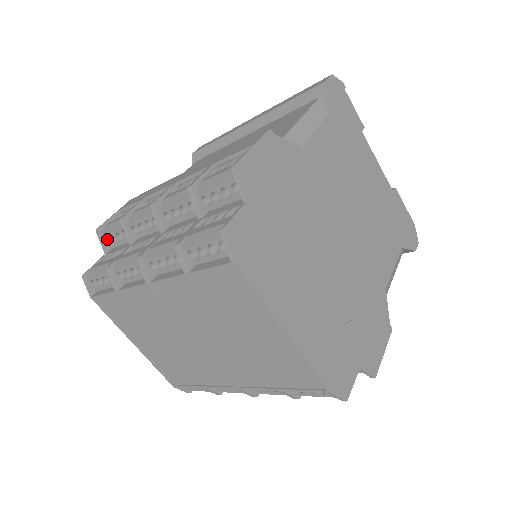
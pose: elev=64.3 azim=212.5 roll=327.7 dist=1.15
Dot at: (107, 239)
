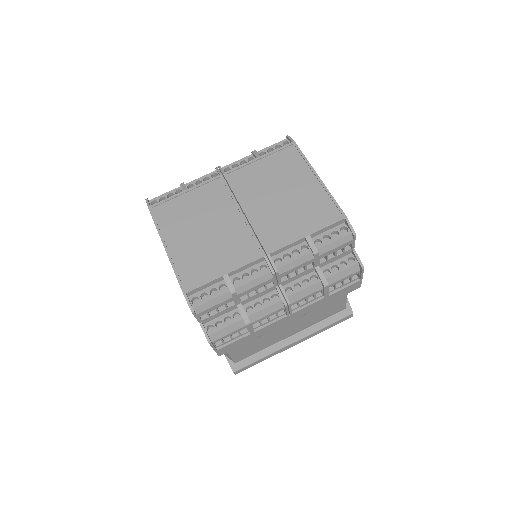
Dot at: occluded
